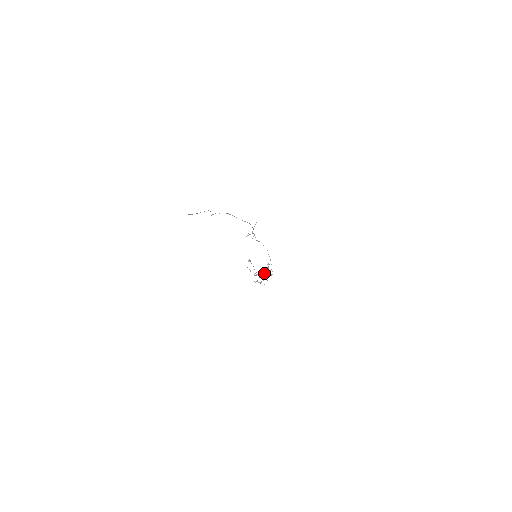
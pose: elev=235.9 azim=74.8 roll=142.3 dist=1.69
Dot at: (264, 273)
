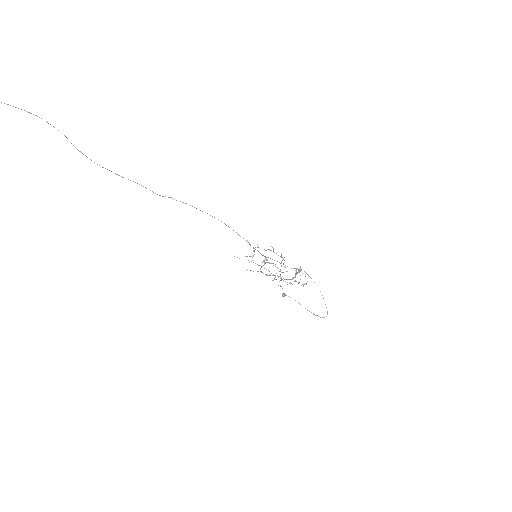
Dot at: (291, 279)
